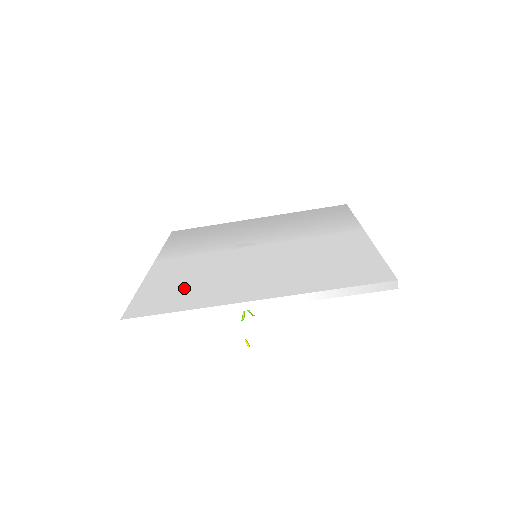
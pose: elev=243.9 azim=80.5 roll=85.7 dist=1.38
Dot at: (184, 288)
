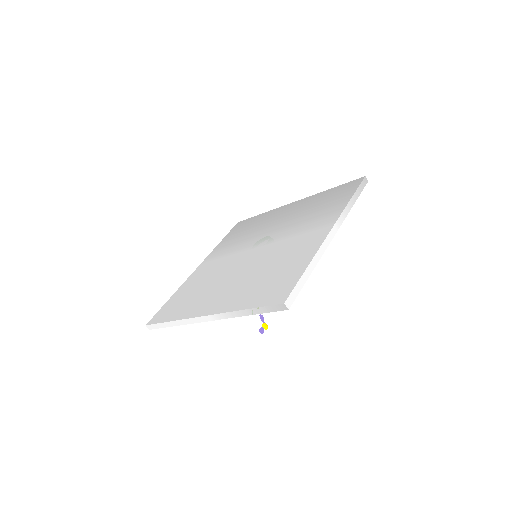
Dot at: (188, 296)
